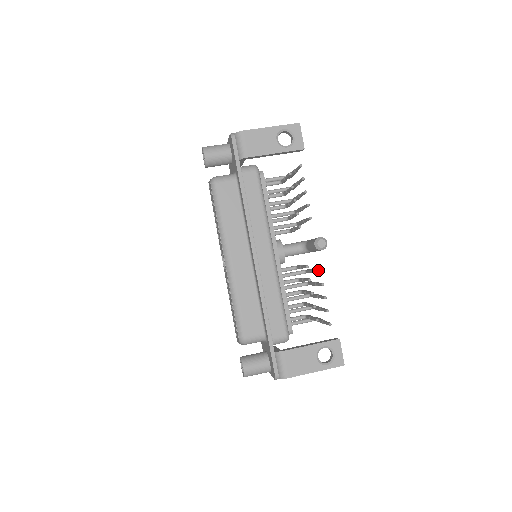
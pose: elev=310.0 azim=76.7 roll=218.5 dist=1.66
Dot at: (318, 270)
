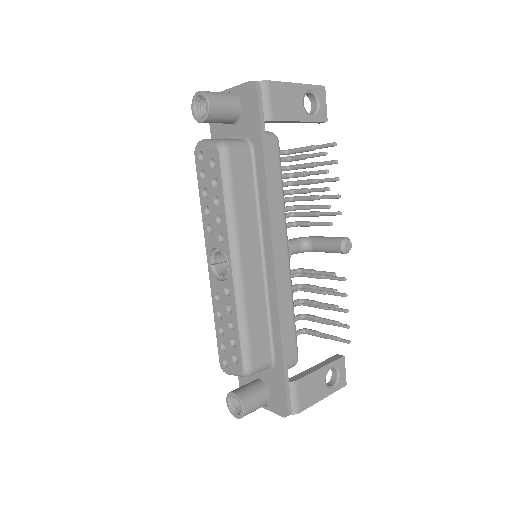
Dot at: (342, 278)
